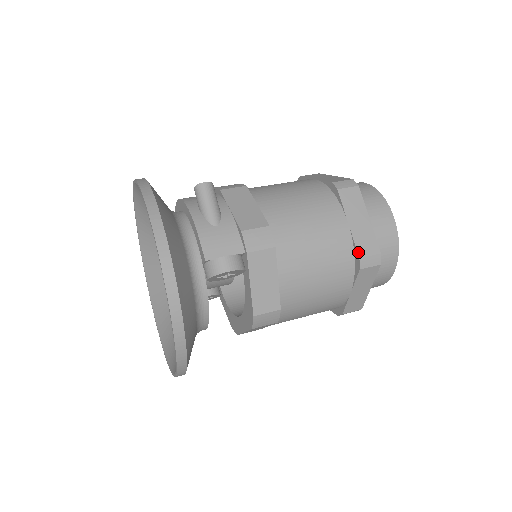
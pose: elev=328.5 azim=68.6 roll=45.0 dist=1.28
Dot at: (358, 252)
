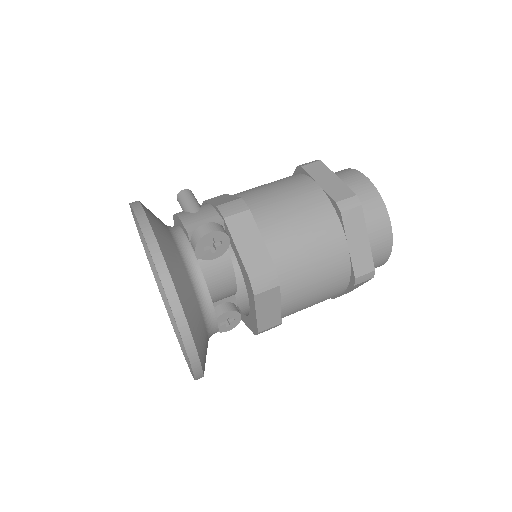
Dot at: (333, 199)
